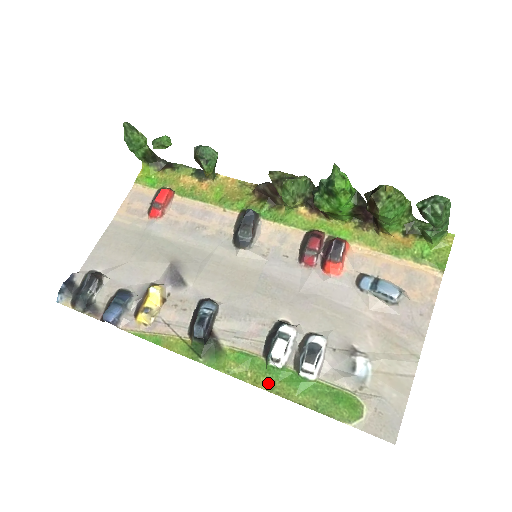
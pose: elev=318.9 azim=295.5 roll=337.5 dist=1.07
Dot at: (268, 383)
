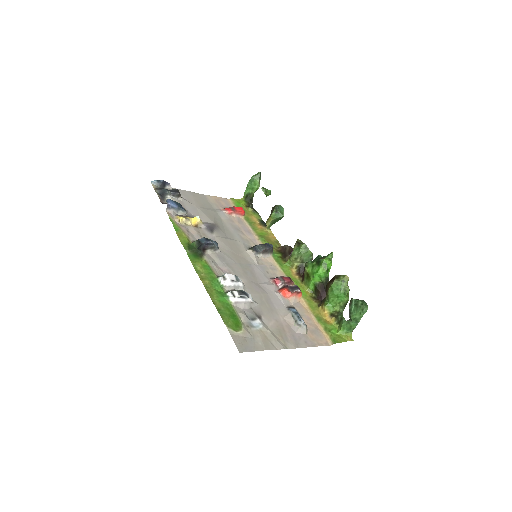
Dot at: (208, 284)
